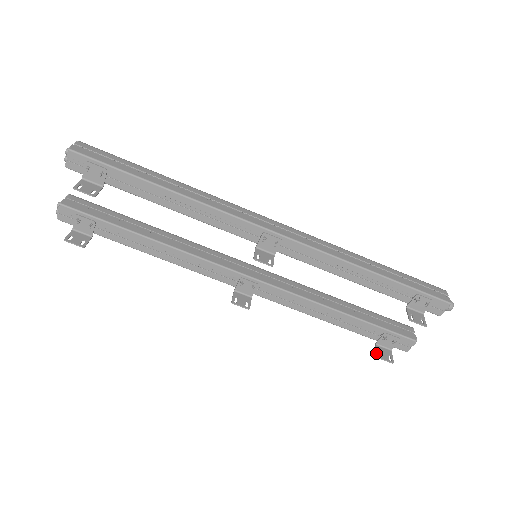
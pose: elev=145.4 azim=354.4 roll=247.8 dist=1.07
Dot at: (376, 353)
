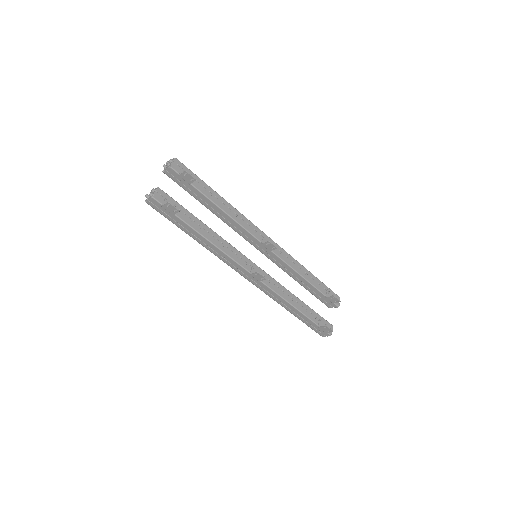
Dot at: (323, 326)
